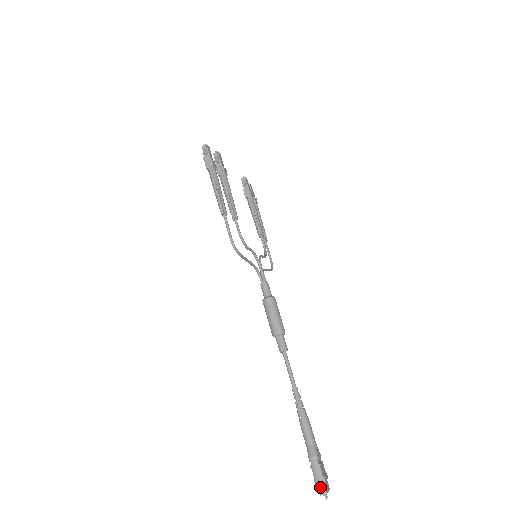
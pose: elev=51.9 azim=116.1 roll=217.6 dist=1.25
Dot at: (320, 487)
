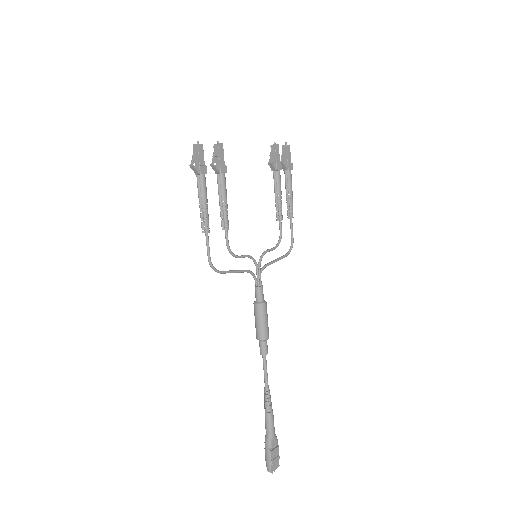
Dot at: (267, 466)
